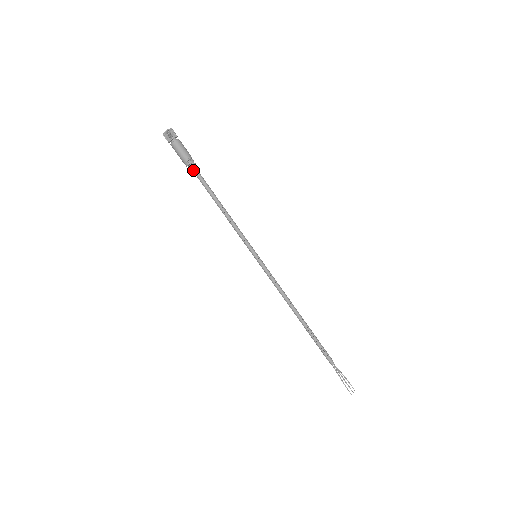
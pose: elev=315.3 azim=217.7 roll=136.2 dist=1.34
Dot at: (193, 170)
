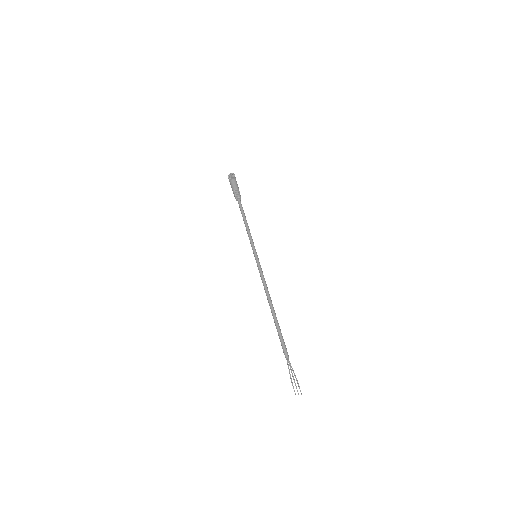
Dot at: (236, 196)
